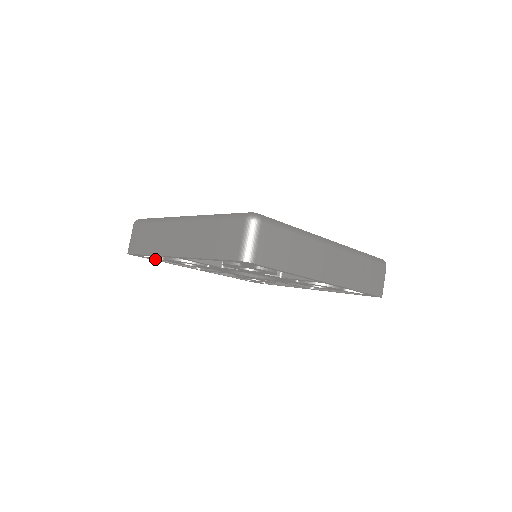
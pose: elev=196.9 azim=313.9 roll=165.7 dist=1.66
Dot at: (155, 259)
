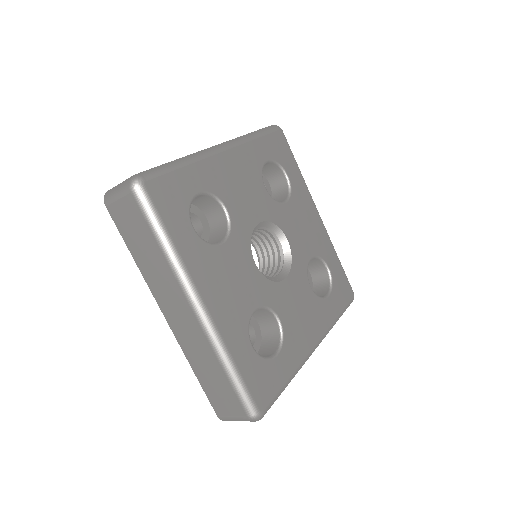
Dot at: occluded
